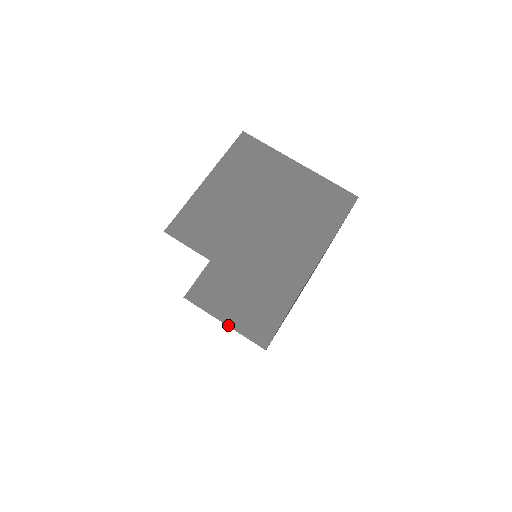
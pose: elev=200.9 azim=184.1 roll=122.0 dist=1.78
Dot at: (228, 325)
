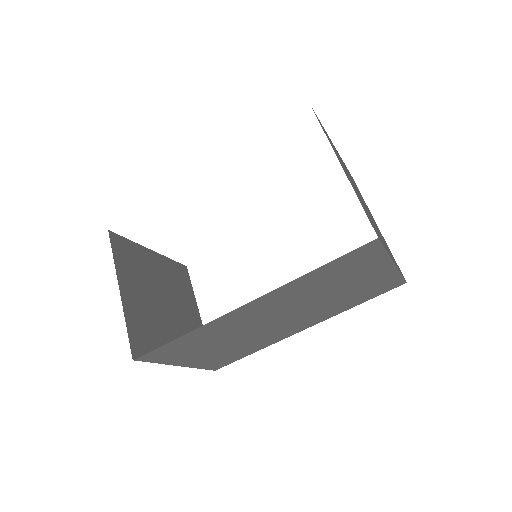
Dot at: (122, 296)
